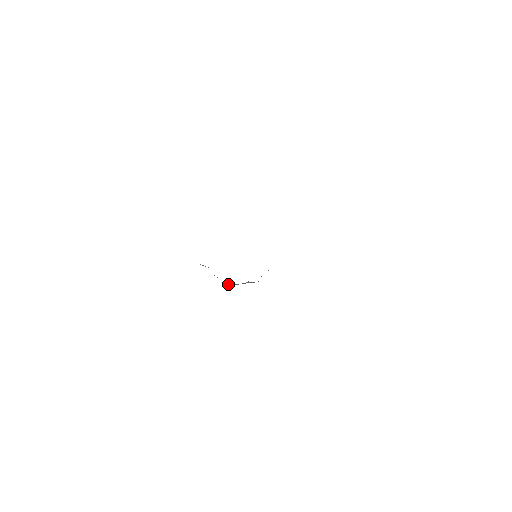
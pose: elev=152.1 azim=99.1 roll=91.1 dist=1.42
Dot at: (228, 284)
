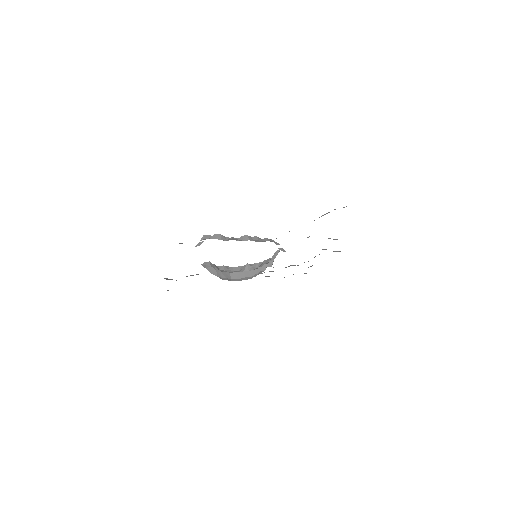
Dot at: (230, 273)
